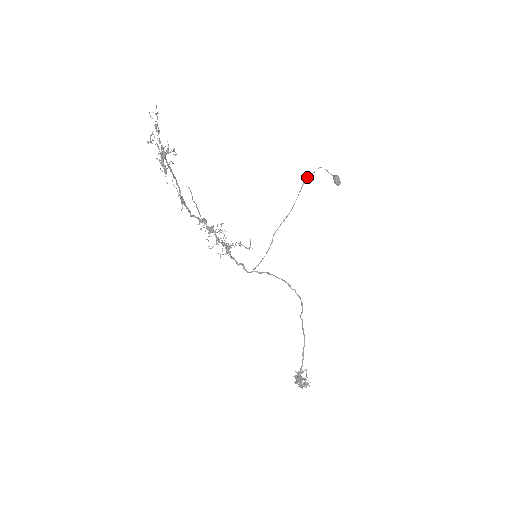
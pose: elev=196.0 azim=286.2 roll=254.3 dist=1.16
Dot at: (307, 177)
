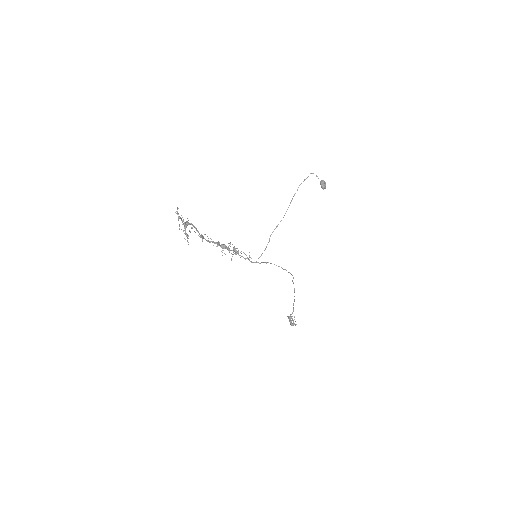
Dot at: occluded
